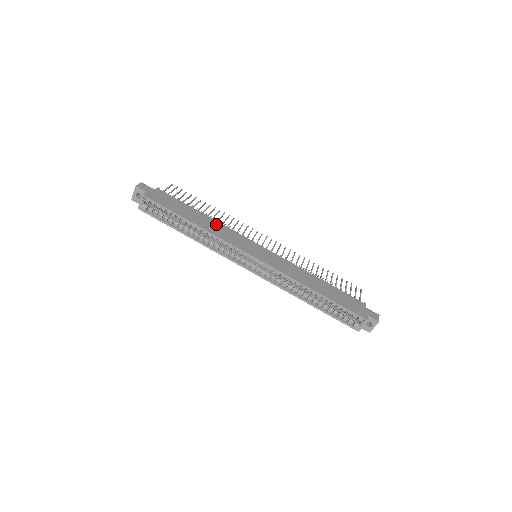
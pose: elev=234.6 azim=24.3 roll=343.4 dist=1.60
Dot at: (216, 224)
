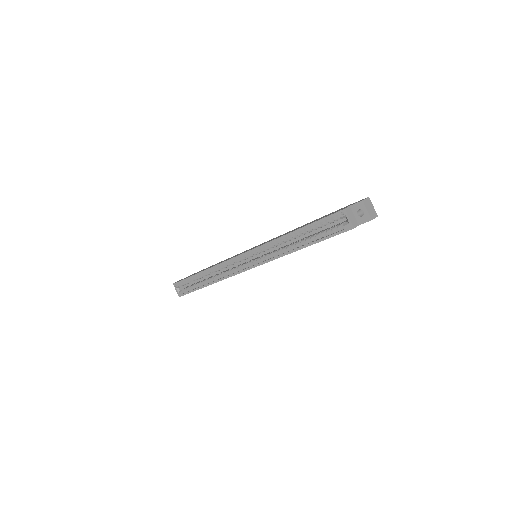
Dot at: occluded
